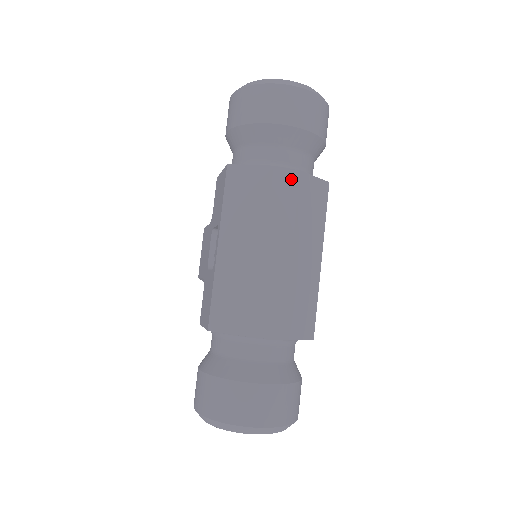
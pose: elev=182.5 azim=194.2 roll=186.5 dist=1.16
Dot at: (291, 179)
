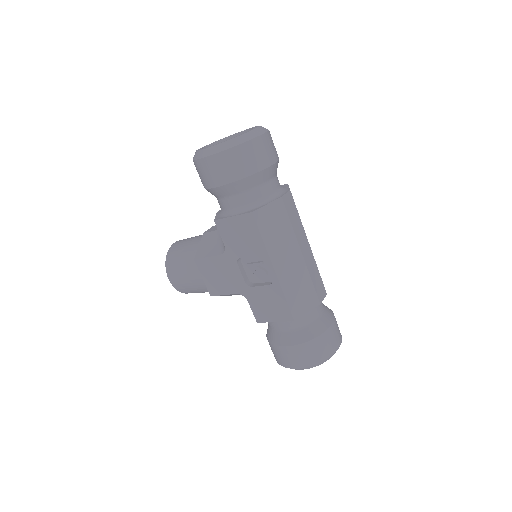
Dot at: (290, 199)
